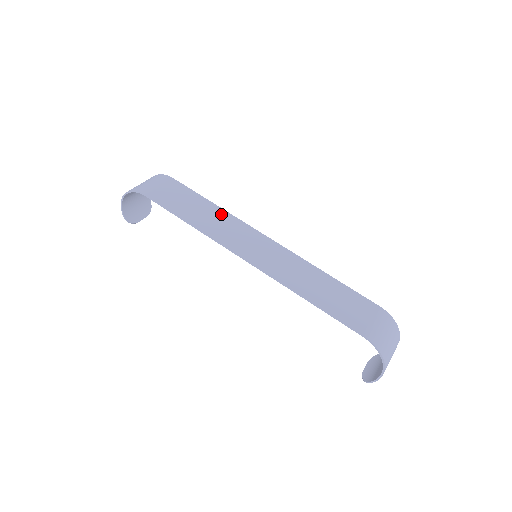
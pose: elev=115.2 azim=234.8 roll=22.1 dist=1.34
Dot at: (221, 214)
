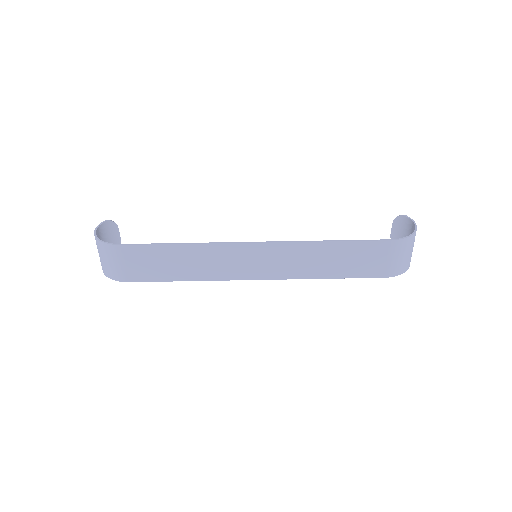
Dot at: (197, 251)
